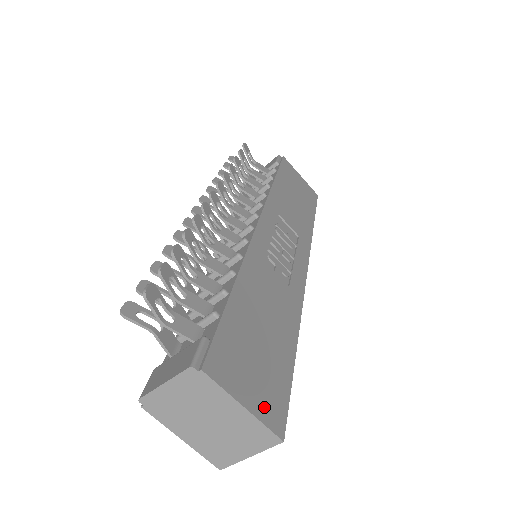
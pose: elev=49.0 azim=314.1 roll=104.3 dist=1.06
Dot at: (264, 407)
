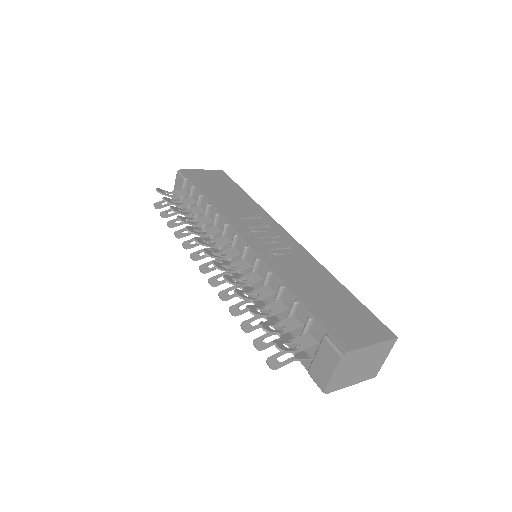
Dot at: (376, 334)
